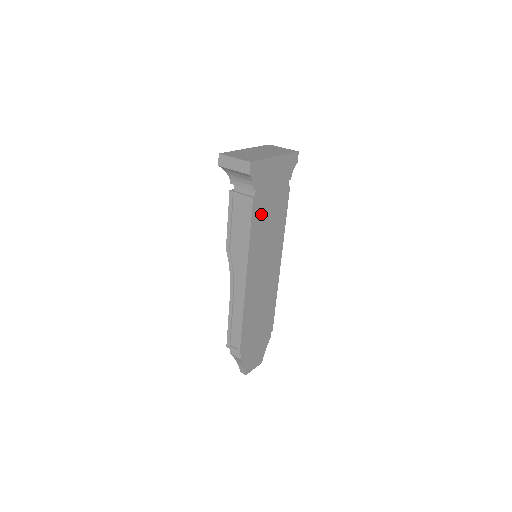
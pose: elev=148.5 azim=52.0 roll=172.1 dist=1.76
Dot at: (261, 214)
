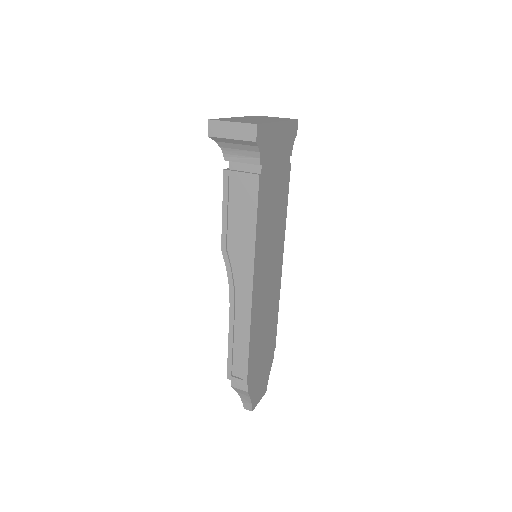
Dot at: (266, 198)
